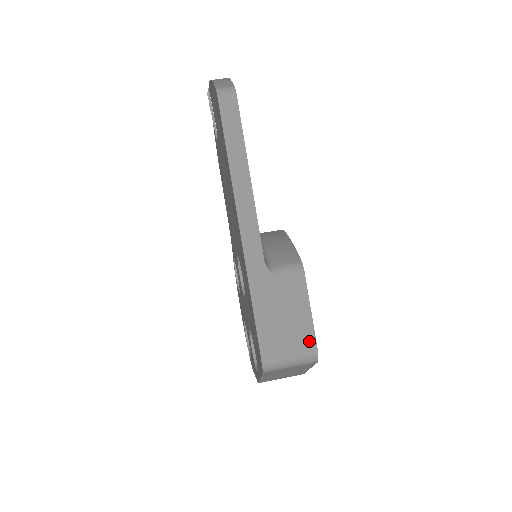
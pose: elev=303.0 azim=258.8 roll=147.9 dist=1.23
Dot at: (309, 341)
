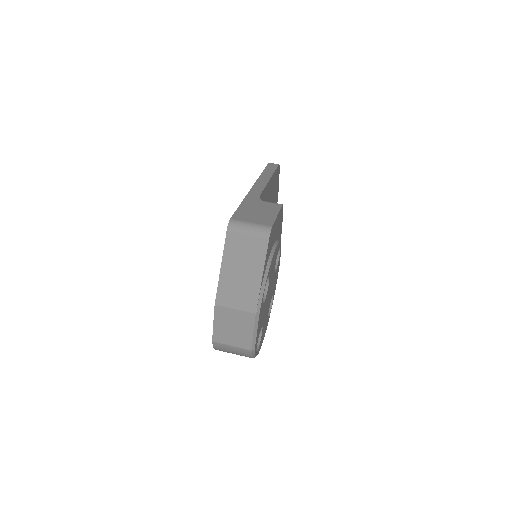
Dot at: (269, 222)
